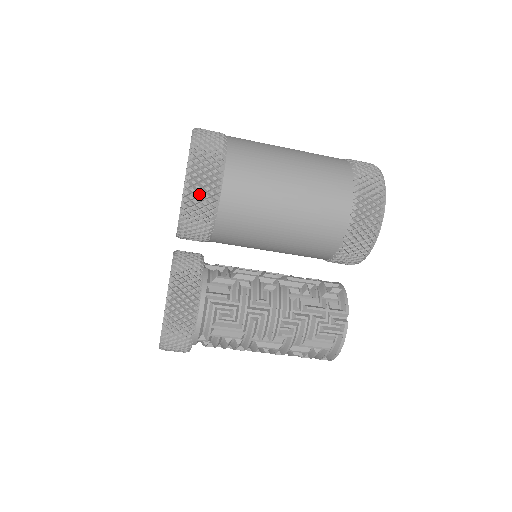
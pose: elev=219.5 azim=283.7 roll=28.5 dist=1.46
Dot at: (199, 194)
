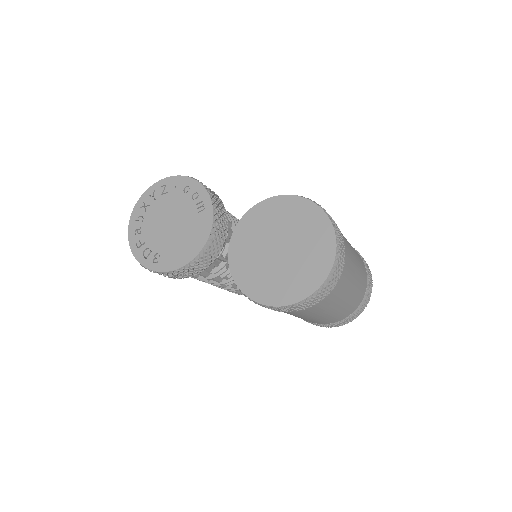
Dot at: (273, 309)
